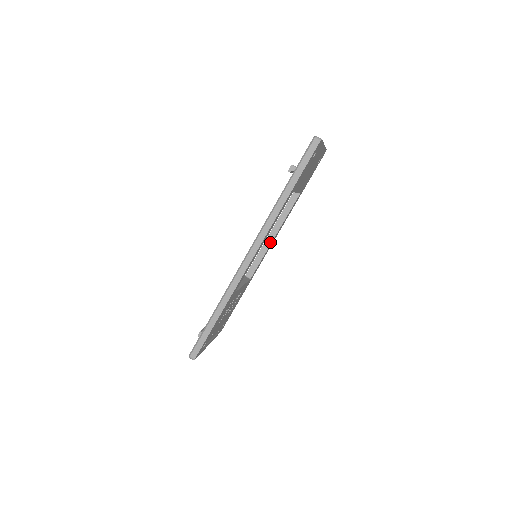
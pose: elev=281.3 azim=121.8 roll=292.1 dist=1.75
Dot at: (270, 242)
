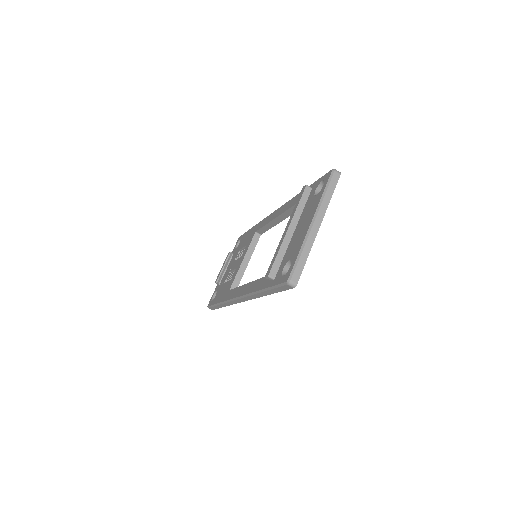
Dot at: (276, 223)
